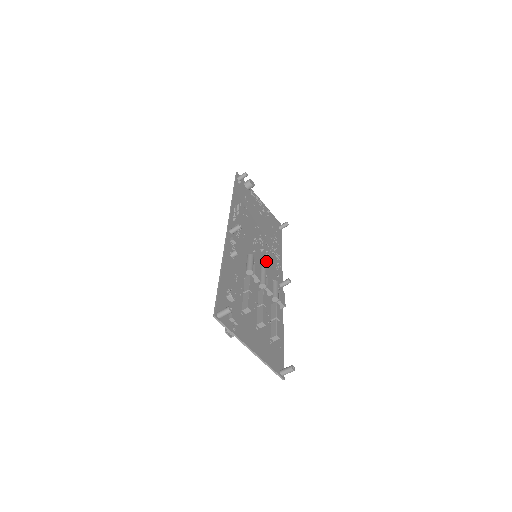
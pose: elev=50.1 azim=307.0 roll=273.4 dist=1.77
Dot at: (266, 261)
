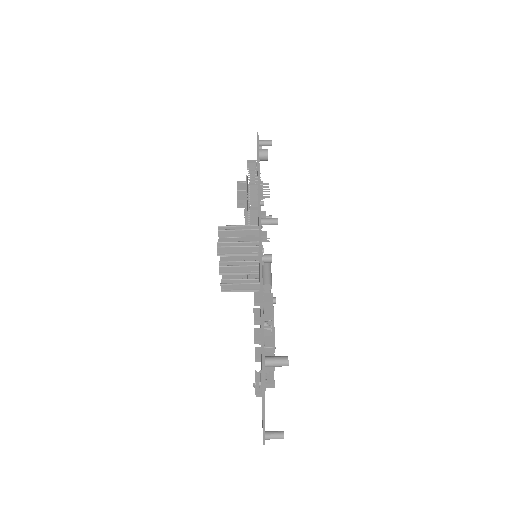
Dot at: occluded
